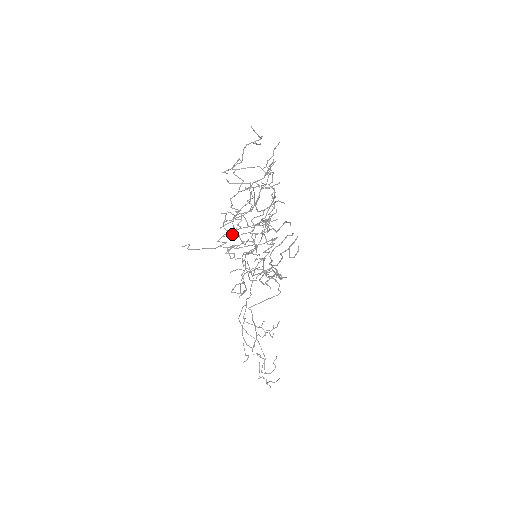
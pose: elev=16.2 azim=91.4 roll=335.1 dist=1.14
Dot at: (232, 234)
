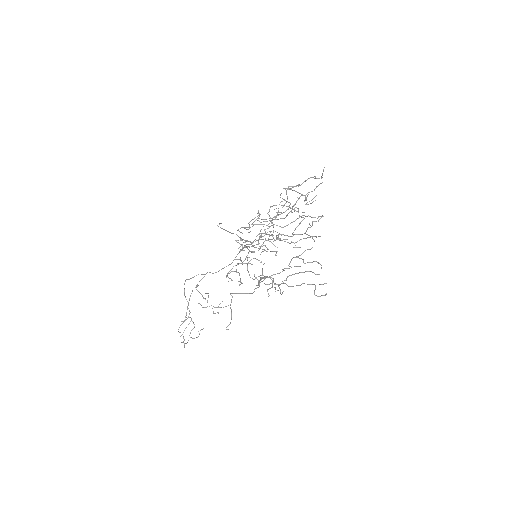
Dot at: occluded
